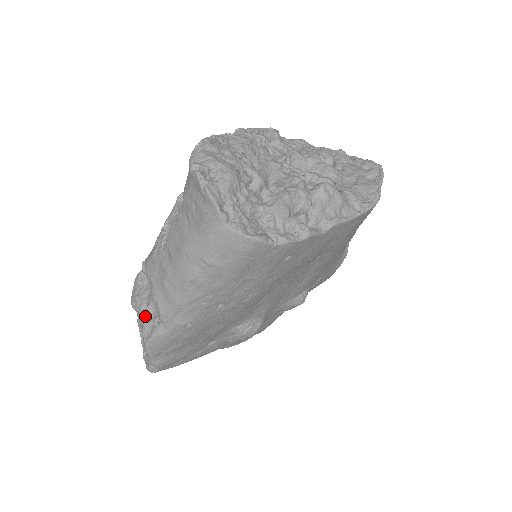
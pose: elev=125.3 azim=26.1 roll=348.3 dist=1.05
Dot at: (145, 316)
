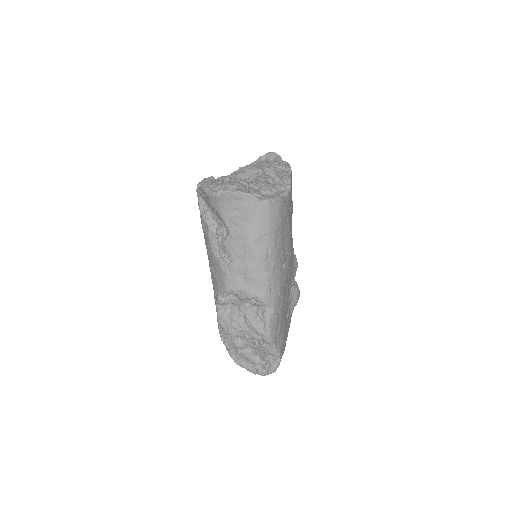
Dot at: (250, 322)
